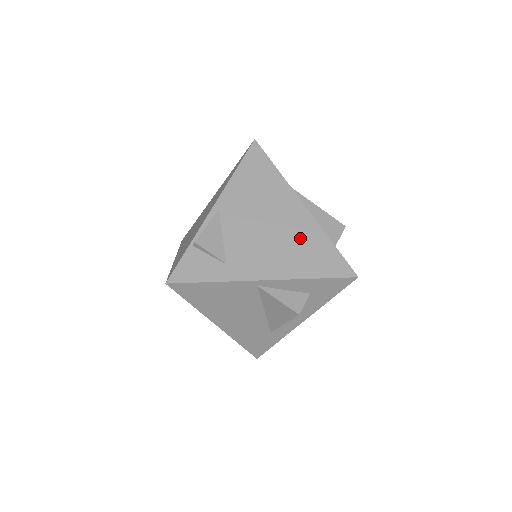
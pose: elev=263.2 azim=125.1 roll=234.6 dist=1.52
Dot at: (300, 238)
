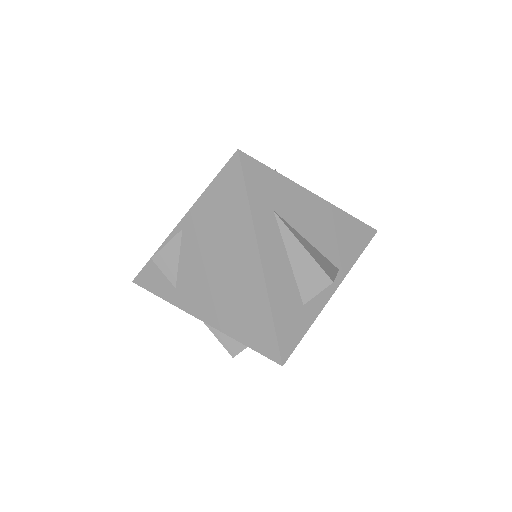
Dot at: (243, 295)
